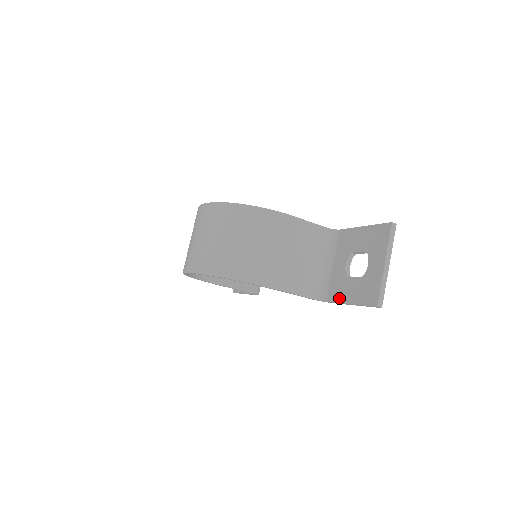
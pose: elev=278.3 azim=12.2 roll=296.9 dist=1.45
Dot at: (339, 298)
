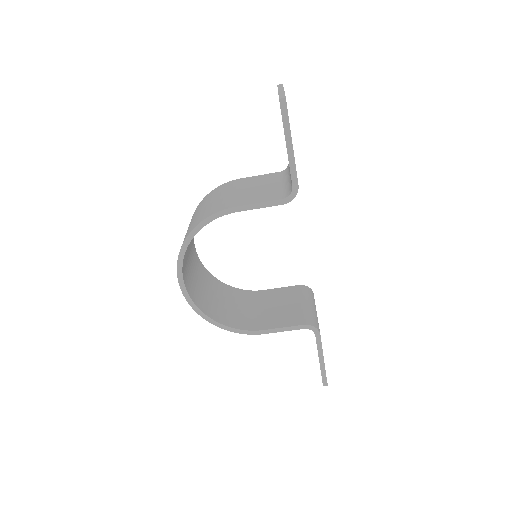
Dot at: occluded
